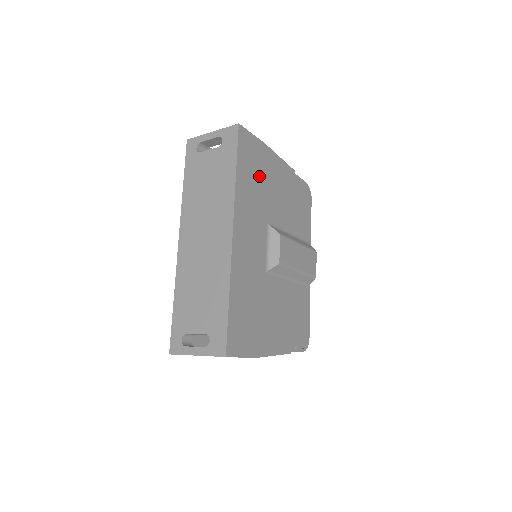
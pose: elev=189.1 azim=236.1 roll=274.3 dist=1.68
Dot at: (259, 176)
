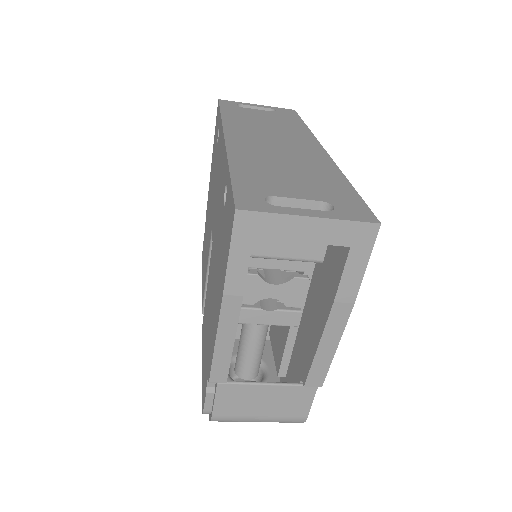
Dot at: occluded
